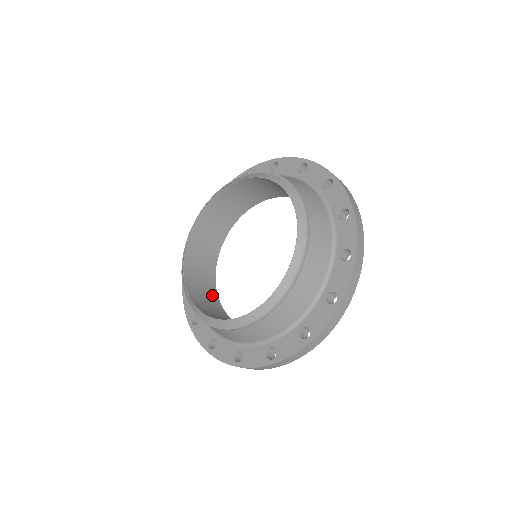
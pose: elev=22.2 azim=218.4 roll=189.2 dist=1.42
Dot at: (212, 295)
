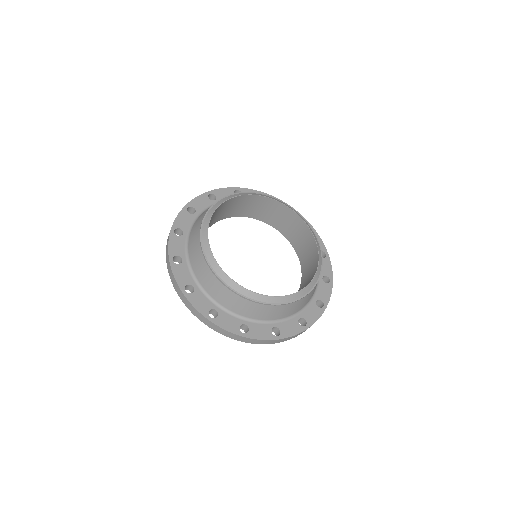
Dot at: occluded
